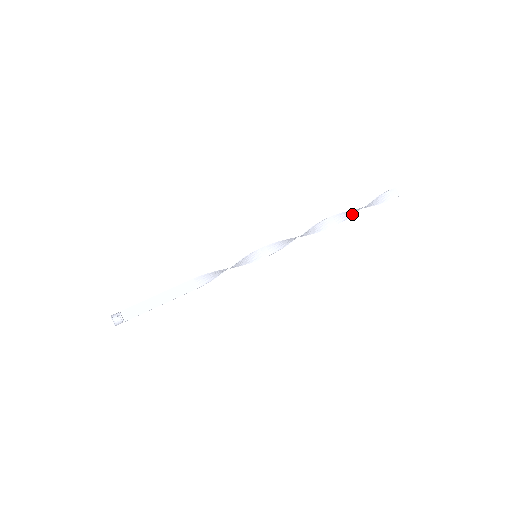
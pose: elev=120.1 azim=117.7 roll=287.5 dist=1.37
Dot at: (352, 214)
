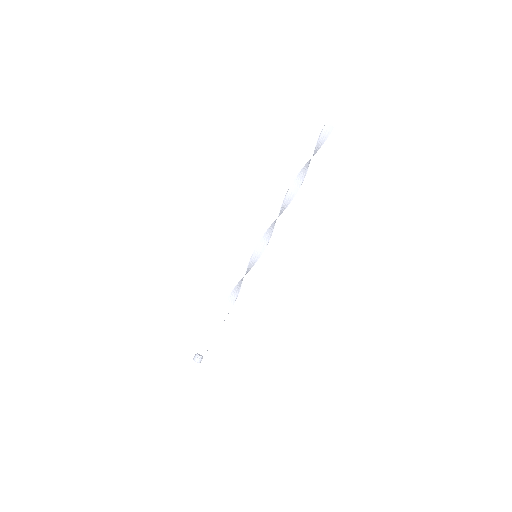
Dot at: (305, 172)
